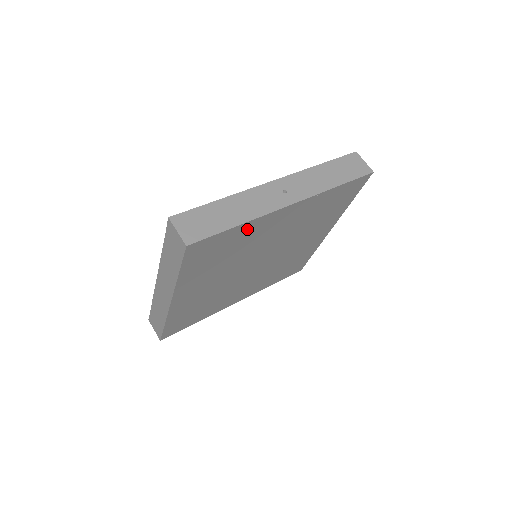
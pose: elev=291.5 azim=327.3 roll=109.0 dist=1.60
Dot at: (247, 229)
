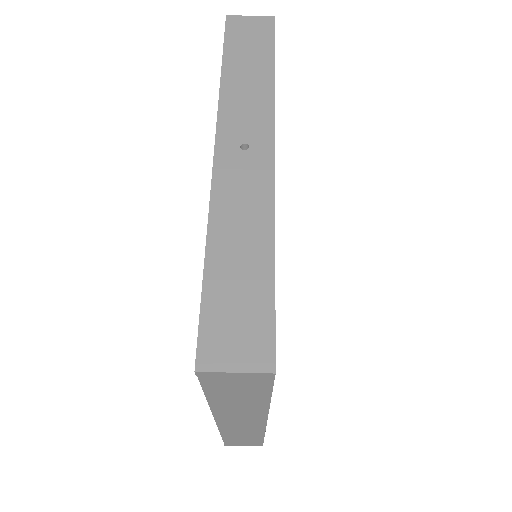
Dot at: occluded
